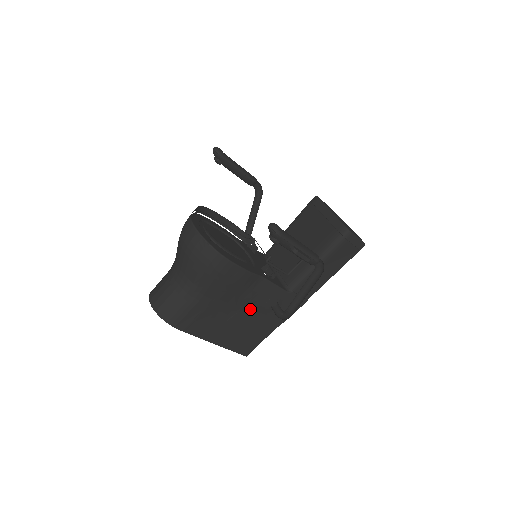
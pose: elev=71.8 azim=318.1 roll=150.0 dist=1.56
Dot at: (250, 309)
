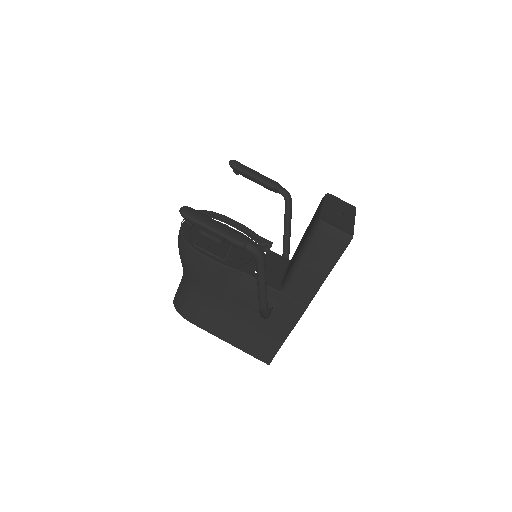
Dot at: (248, 308)
